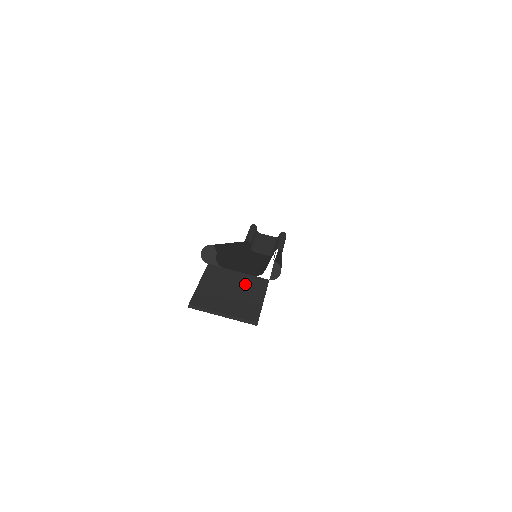
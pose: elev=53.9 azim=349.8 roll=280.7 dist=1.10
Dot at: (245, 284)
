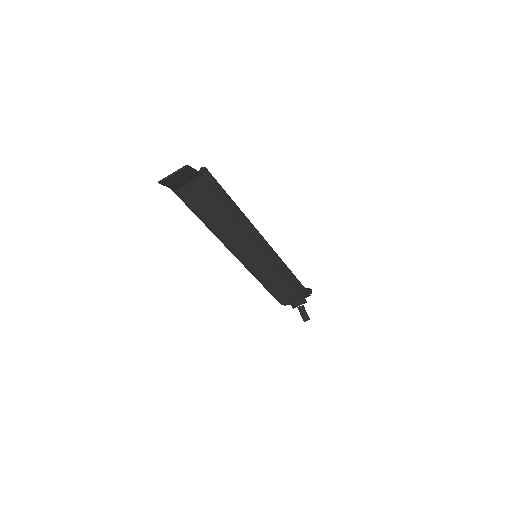
Dot at: (189, 177)
